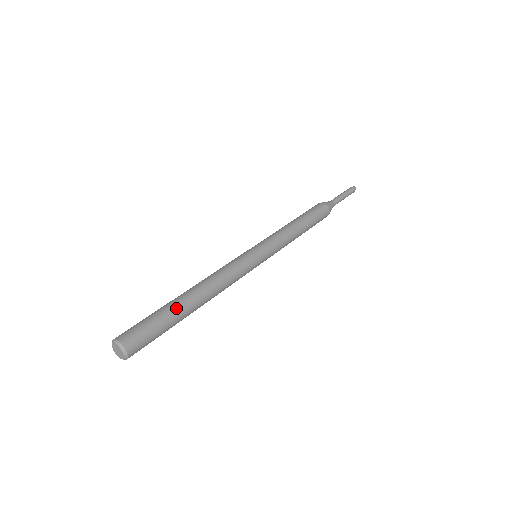
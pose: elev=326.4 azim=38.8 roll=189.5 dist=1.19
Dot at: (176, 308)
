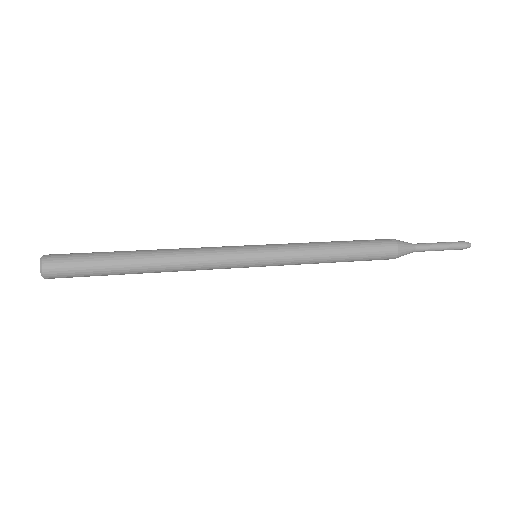
Dot at: (118, 251)
